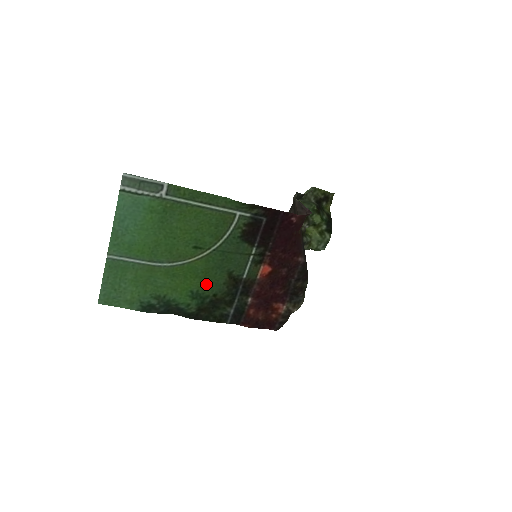
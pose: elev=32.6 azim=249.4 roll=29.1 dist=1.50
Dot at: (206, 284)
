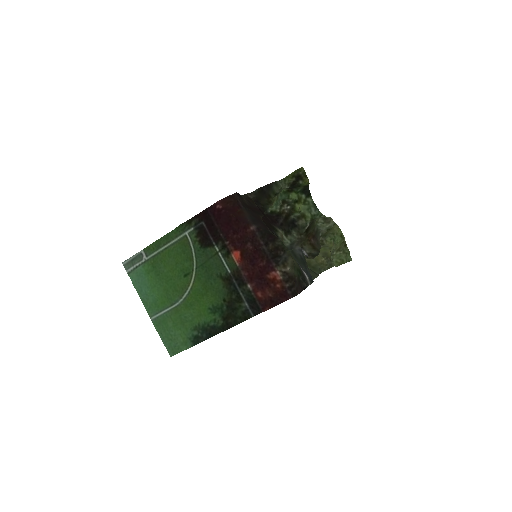
Dot at: (214, 296)
